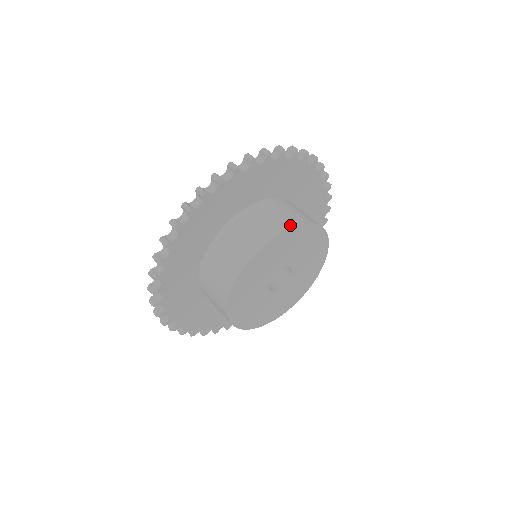
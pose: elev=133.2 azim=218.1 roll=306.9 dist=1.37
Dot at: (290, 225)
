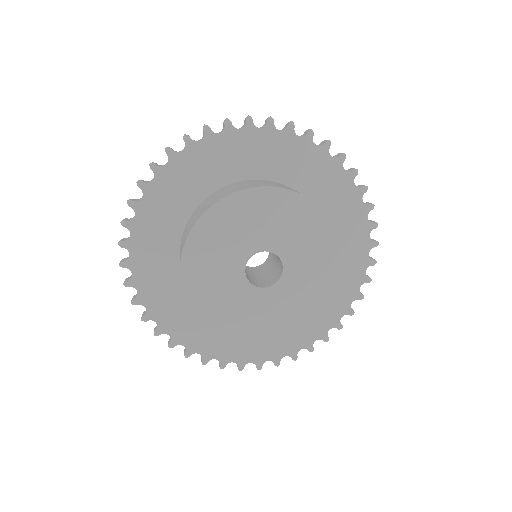
Dot at: (339, 236)
